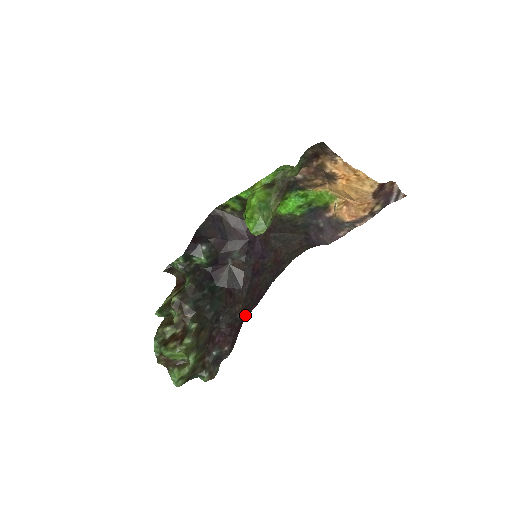
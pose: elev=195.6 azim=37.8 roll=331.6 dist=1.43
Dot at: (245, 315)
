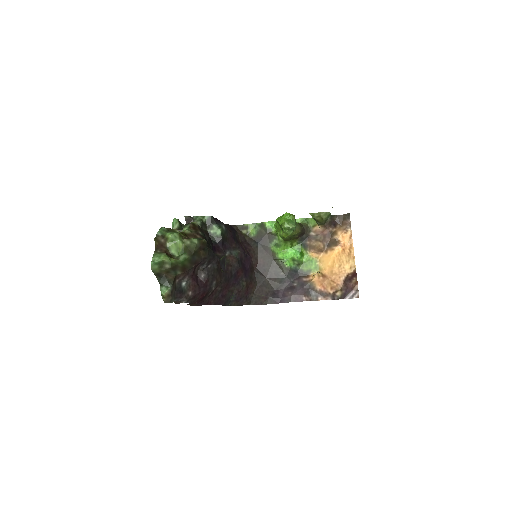
Dot at: (208, 296)
